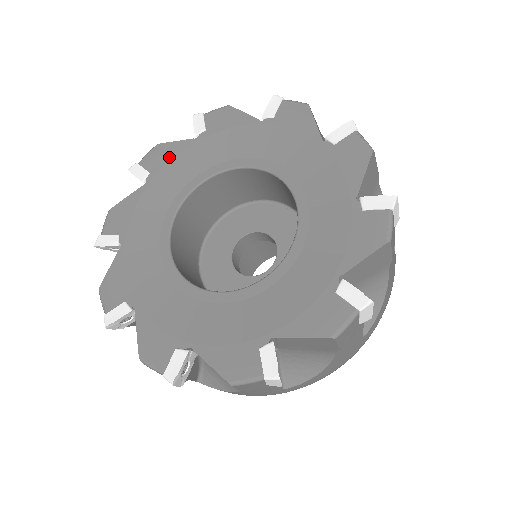
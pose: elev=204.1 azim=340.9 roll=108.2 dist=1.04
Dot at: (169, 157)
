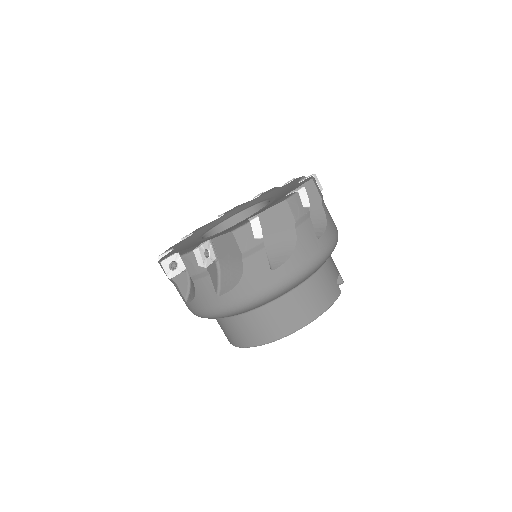
Dot at: (237, 208)
